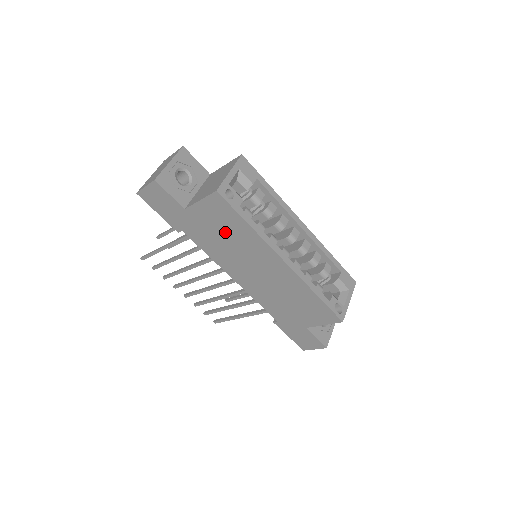
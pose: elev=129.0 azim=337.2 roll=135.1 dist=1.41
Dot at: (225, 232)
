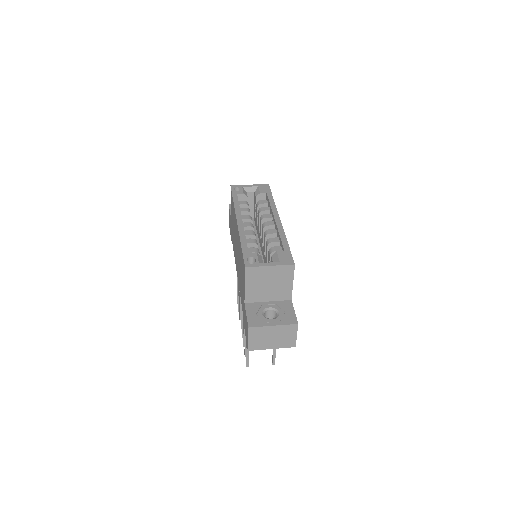
Dot at: occluded
